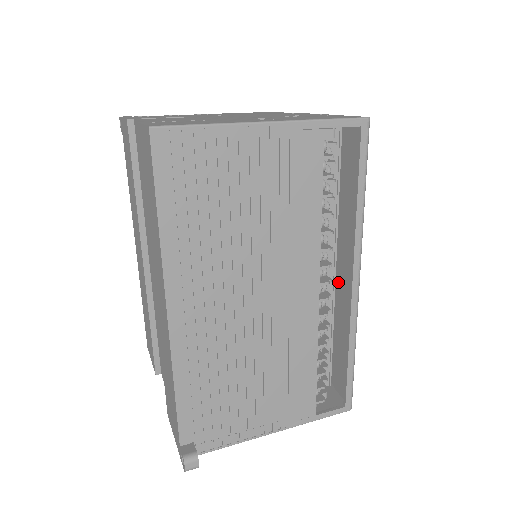
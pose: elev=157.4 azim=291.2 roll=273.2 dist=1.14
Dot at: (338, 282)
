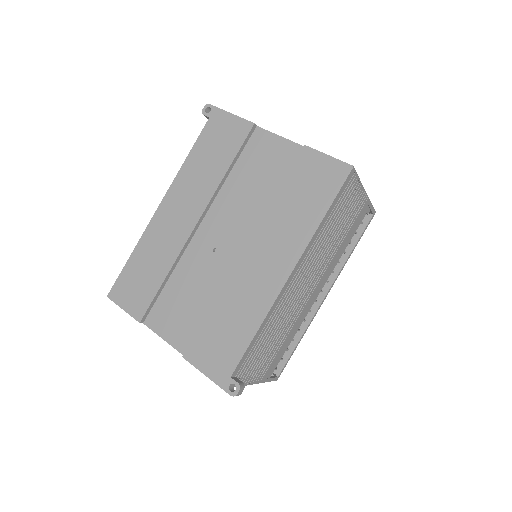
Dot at: occluded
